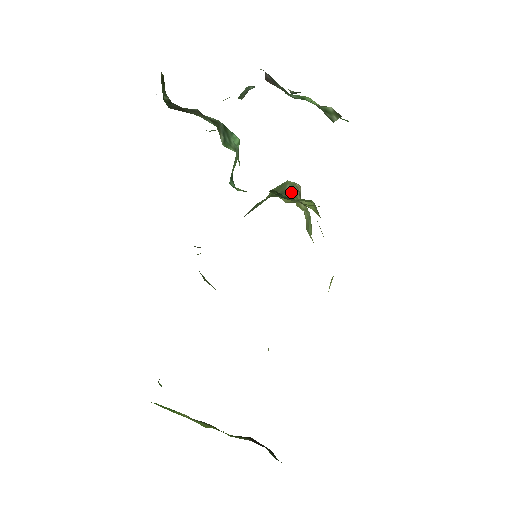
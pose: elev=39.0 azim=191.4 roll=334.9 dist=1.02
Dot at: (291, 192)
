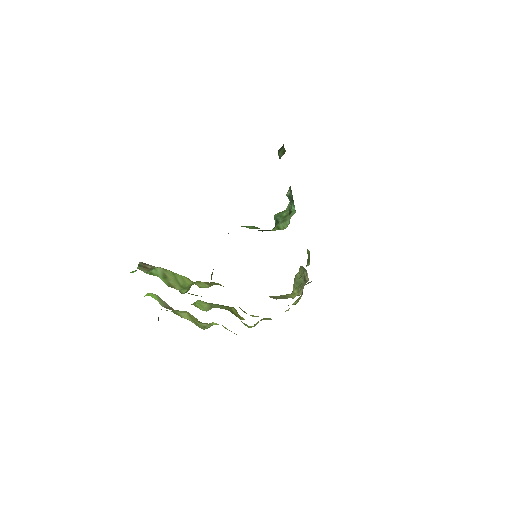
Dot at: (301, 266)
